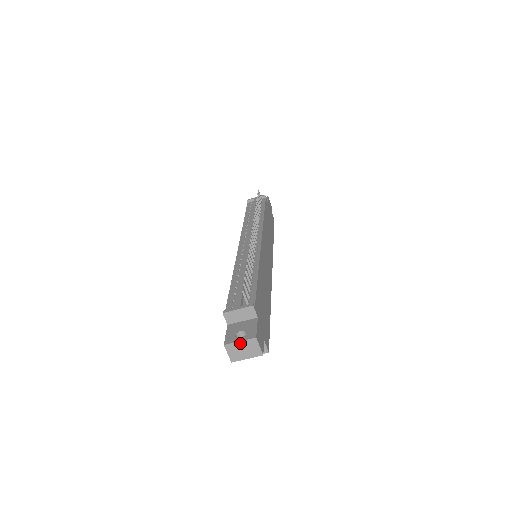
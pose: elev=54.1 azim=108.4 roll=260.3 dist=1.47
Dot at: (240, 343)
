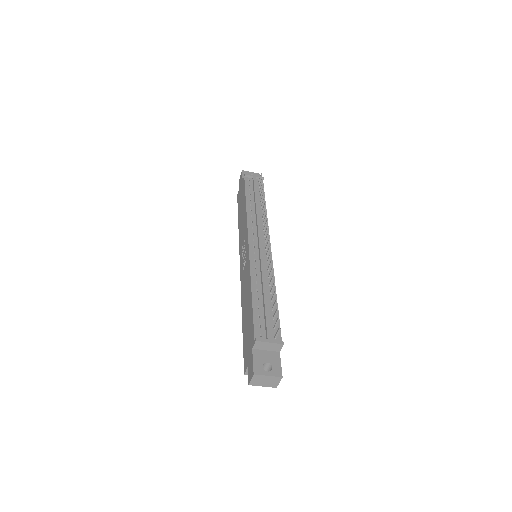
Dot at: (267, 377)
